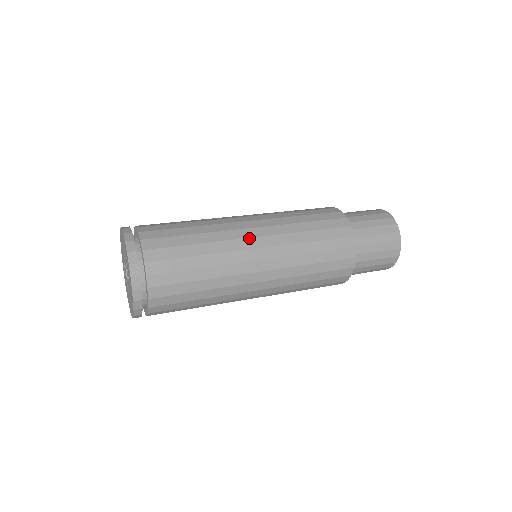
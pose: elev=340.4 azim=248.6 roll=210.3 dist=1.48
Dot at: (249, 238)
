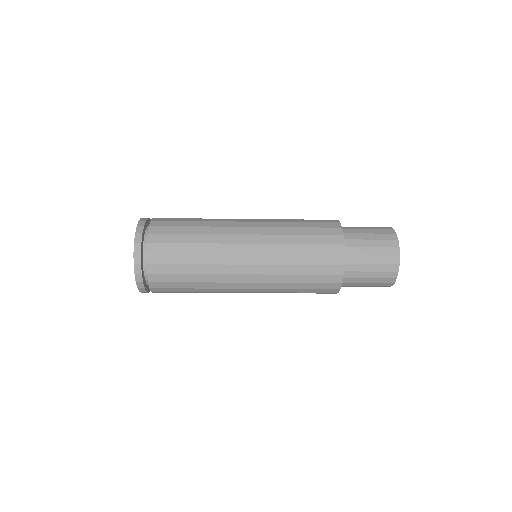
Dot at: (240, 227)
